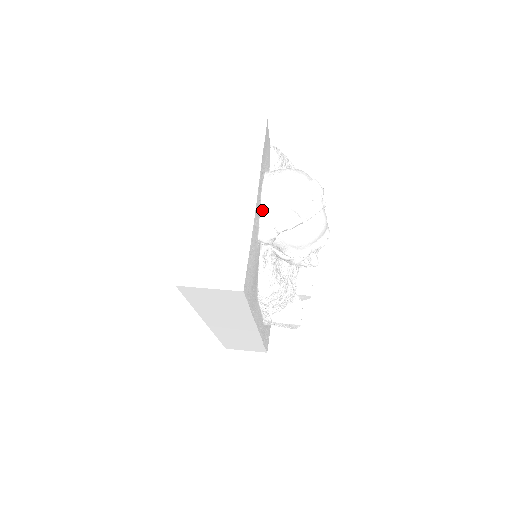
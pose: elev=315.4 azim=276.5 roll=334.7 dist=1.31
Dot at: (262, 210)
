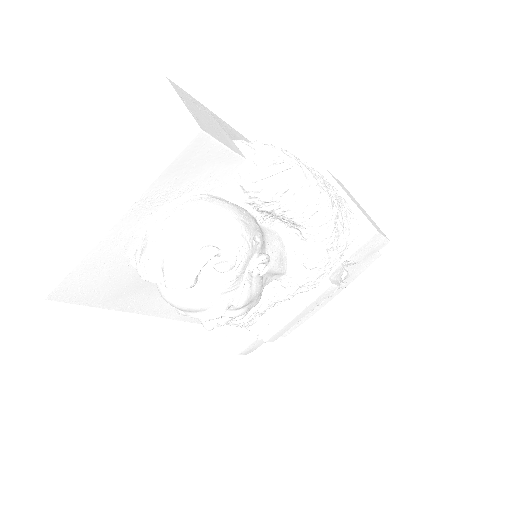
Dot at: (143, 235)
